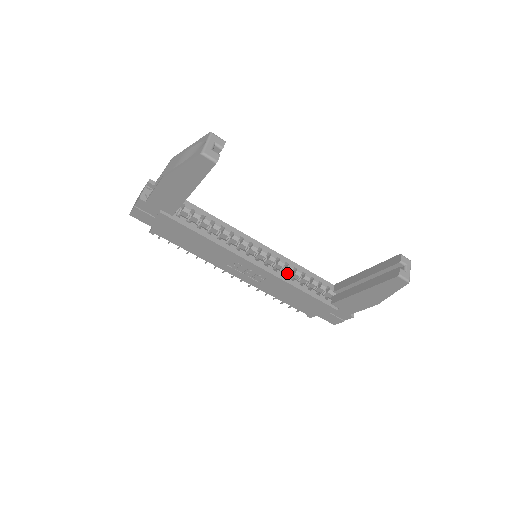
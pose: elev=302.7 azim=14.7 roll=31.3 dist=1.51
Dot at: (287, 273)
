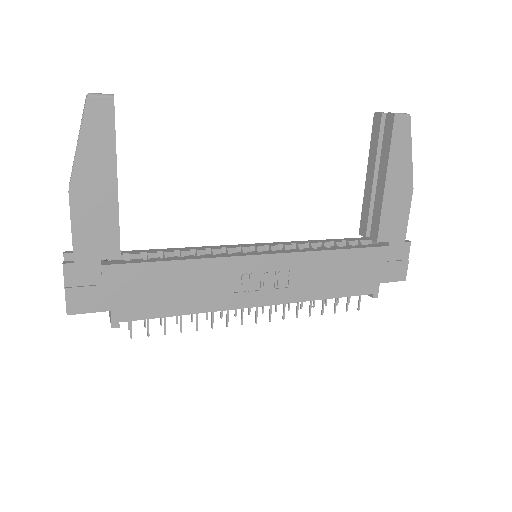
Dot at: occluded
